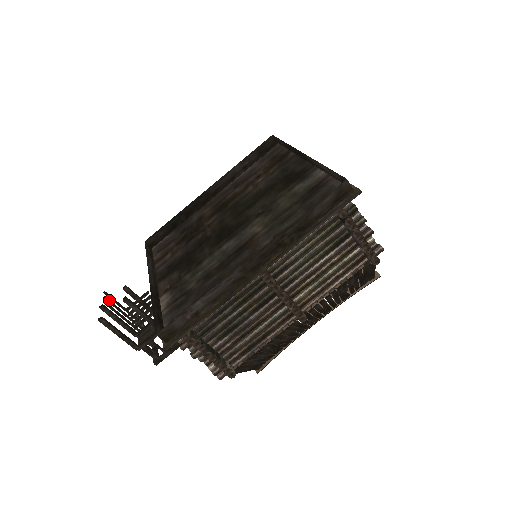
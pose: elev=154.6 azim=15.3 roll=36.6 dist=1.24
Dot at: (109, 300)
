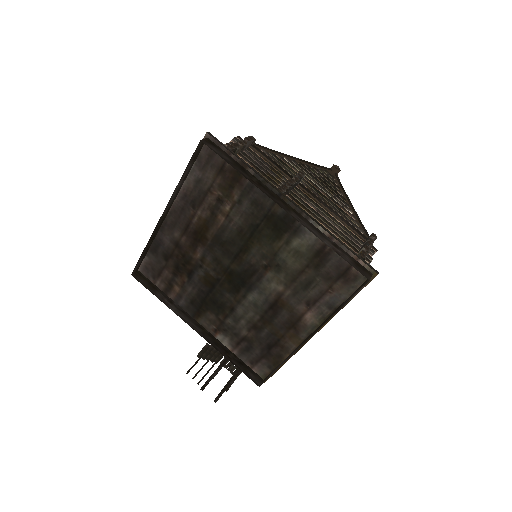
Dot at: (195, 375)
